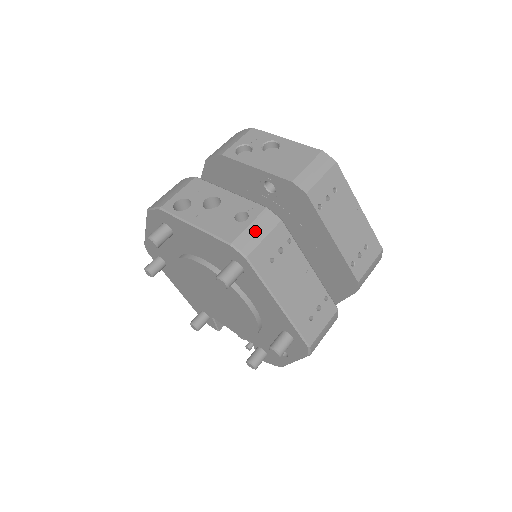
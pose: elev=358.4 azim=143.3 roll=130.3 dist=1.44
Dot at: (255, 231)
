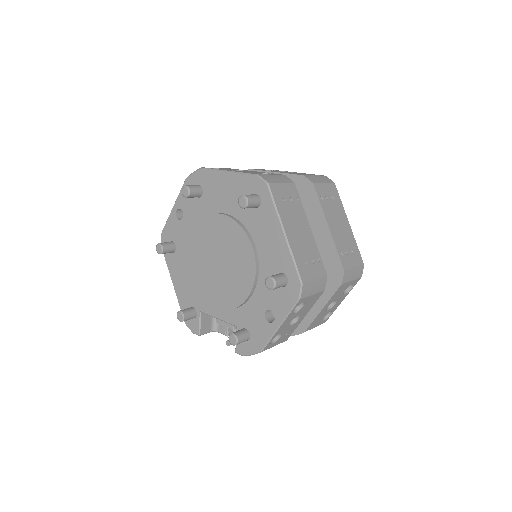
Dot at: (275, 178)
